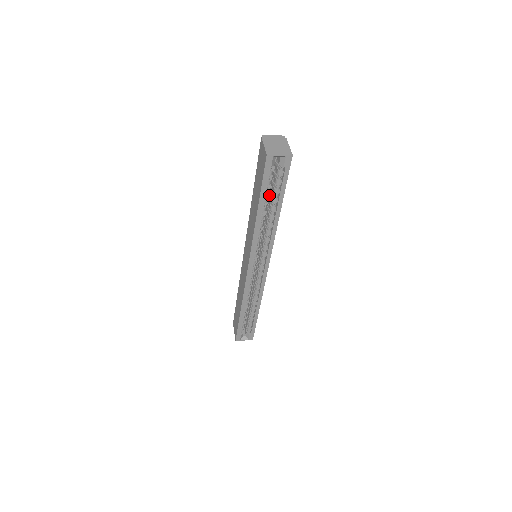
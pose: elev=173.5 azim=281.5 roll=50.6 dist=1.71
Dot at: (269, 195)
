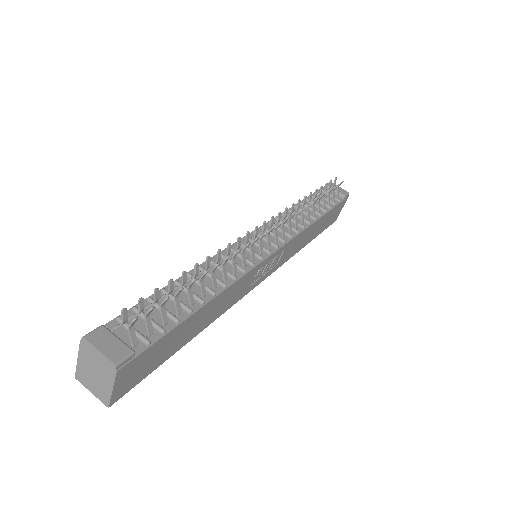
Dot at: occluded
